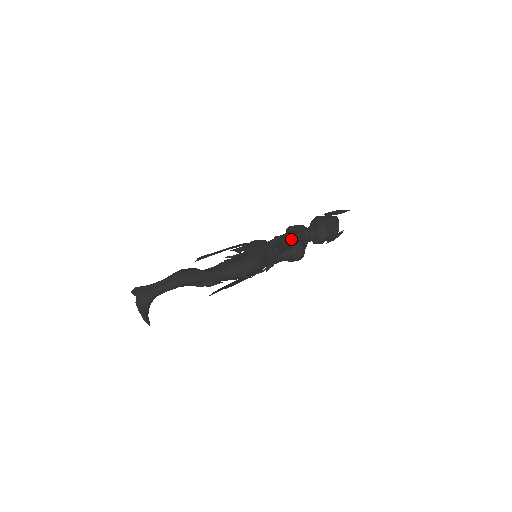
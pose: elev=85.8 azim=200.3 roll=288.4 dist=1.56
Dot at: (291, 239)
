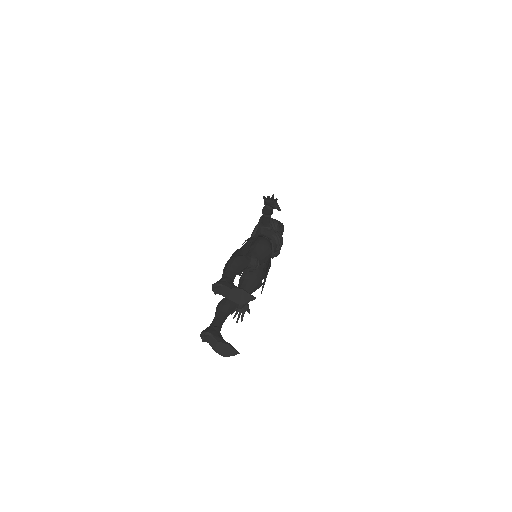
Dot at: occluded
